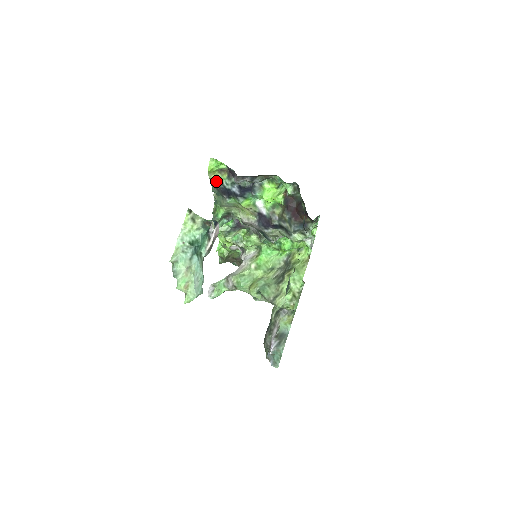
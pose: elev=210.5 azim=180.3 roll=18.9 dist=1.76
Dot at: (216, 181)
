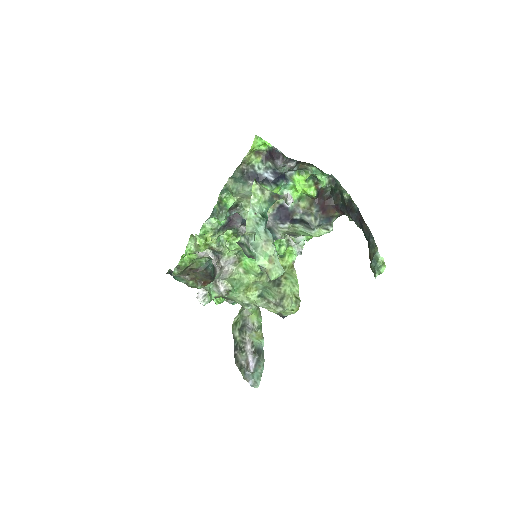
Dot at: (247, 163)
